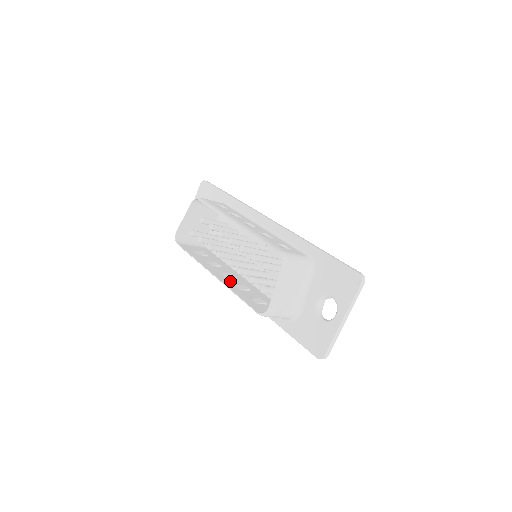
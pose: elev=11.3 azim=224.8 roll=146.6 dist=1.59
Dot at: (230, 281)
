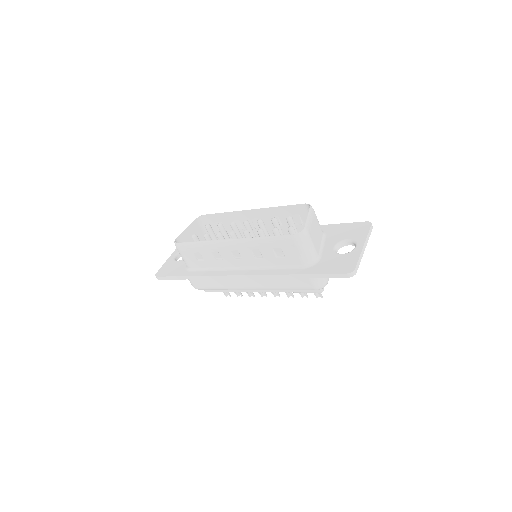
Dot at: (245, 247)
